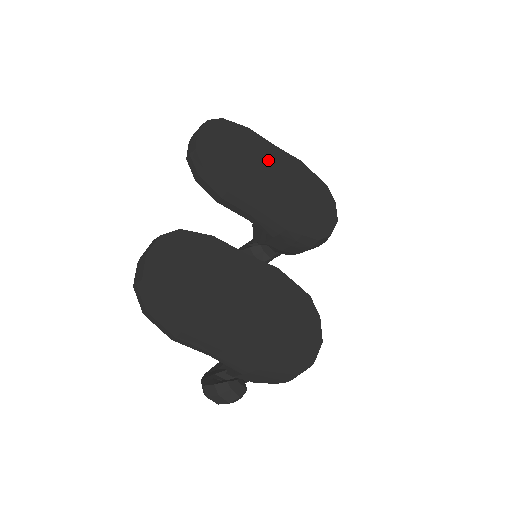
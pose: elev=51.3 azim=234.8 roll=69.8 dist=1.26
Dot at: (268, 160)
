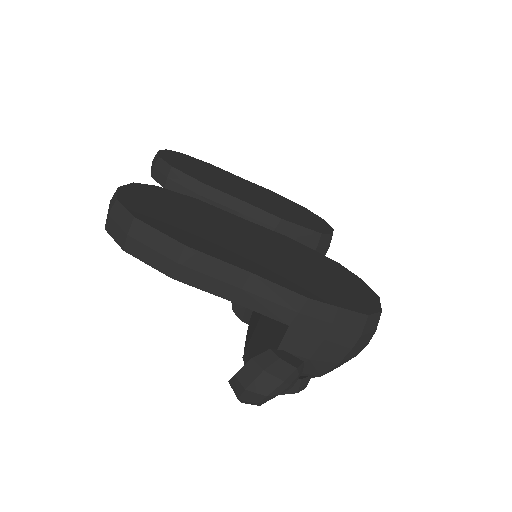
Dot at: (239, 182)
